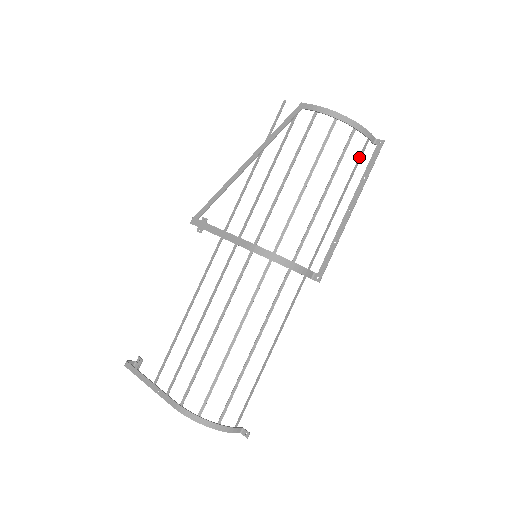
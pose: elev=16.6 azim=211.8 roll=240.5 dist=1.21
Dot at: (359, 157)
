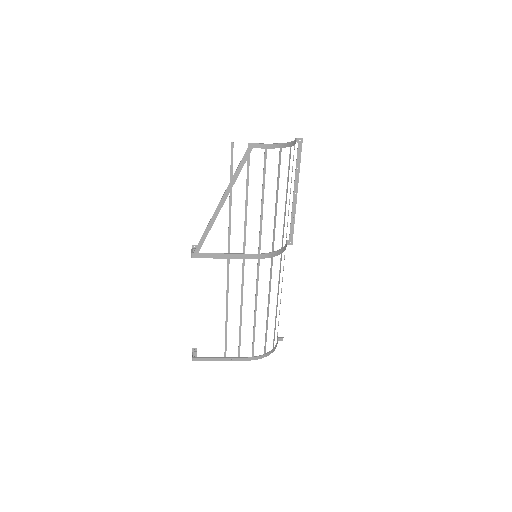
Dot at: (293, 159)
